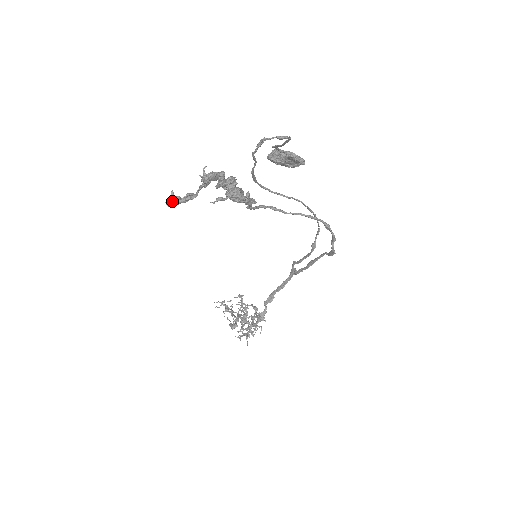
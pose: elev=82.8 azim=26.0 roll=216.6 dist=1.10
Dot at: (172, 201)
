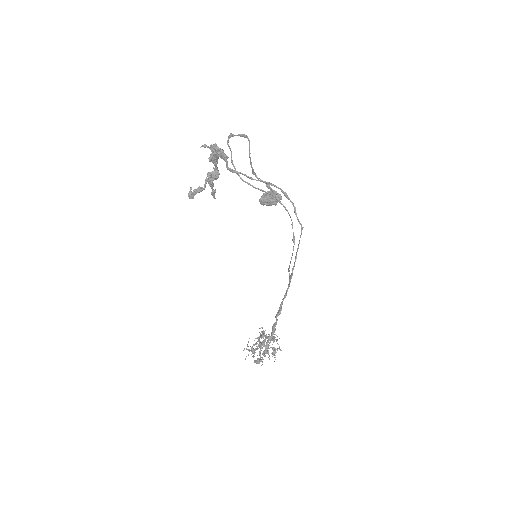
Dot at: (191, 193)
